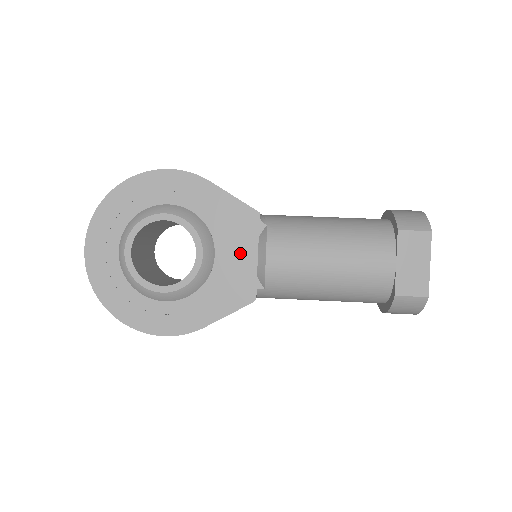
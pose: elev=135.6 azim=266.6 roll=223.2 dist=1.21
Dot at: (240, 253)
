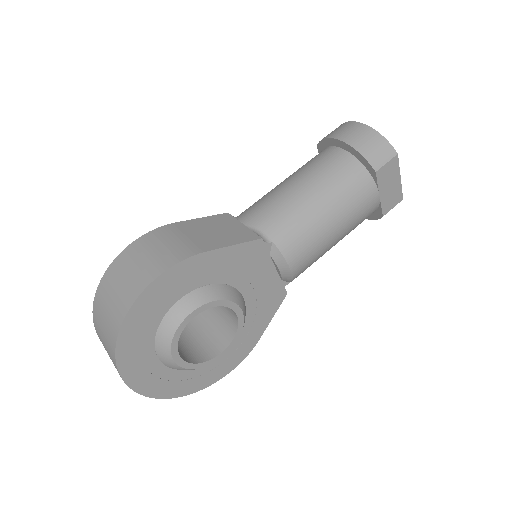
Dot at: (261, 278)
